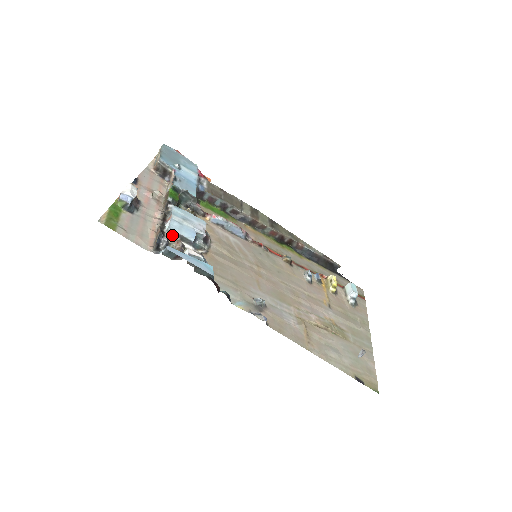
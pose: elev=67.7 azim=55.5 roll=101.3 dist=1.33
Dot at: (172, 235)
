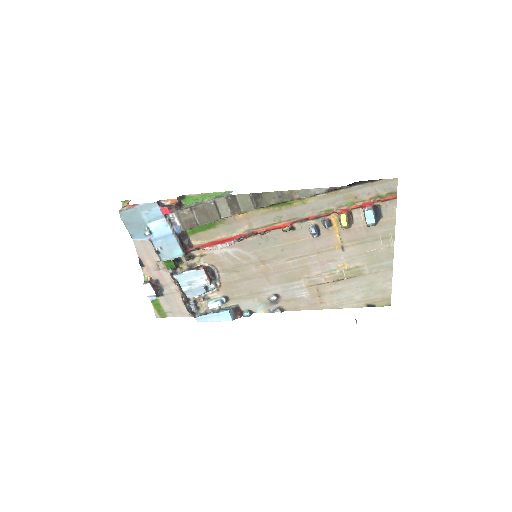
Dot at: (193, 297)
